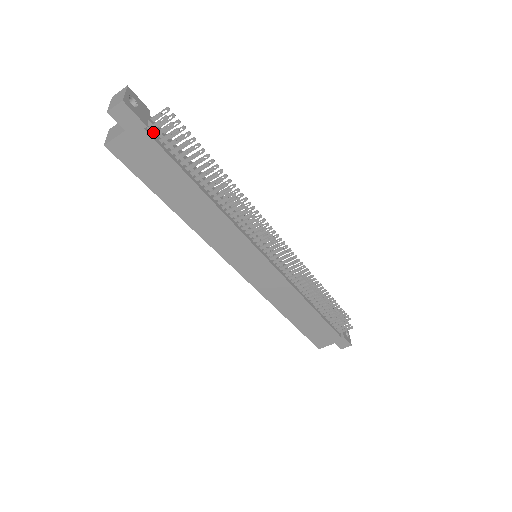
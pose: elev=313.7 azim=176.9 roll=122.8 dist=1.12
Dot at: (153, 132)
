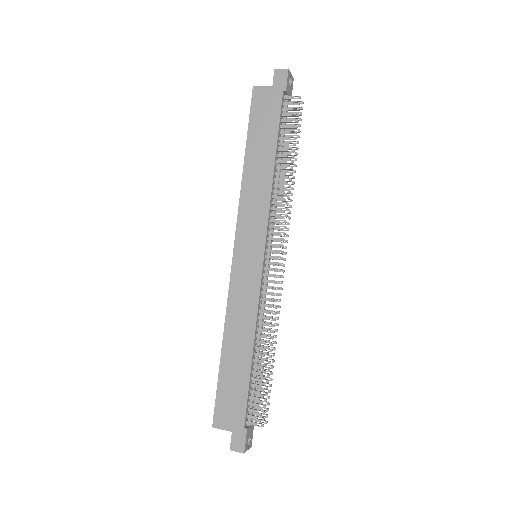
Dot at: (284, 103)
